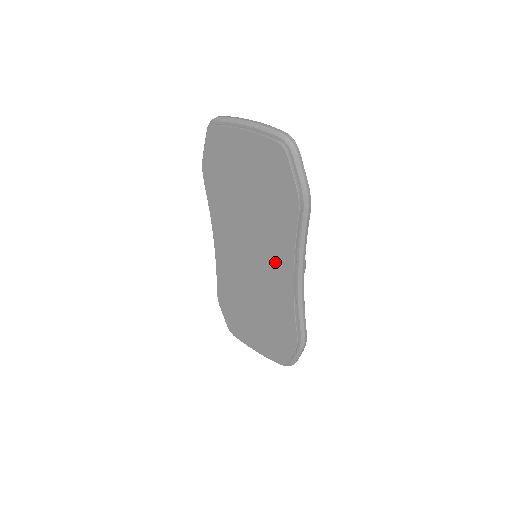
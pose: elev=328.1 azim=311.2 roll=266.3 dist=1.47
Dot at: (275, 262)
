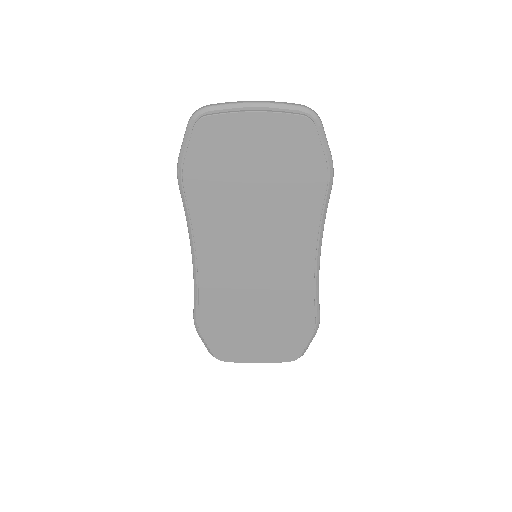
Dot at: (291, 251)
